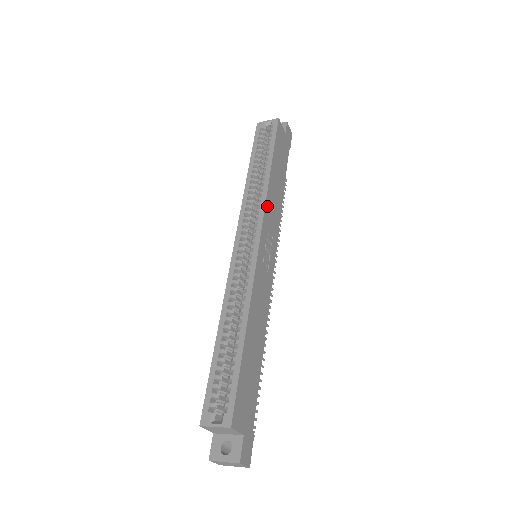
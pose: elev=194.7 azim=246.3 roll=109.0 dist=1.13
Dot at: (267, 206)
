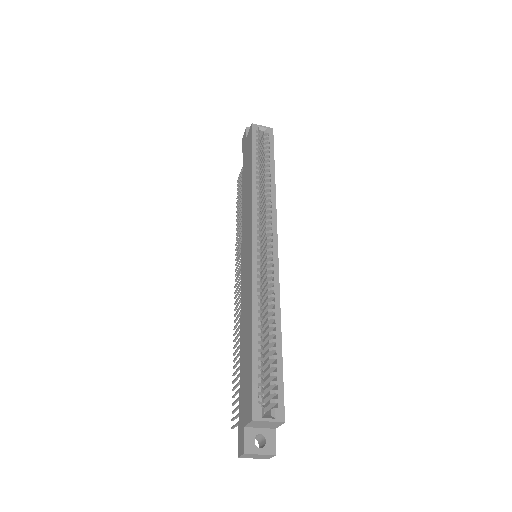
Dot at: (275, 212)
